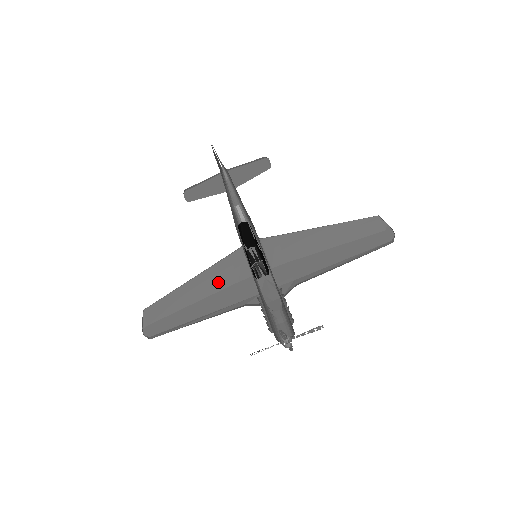
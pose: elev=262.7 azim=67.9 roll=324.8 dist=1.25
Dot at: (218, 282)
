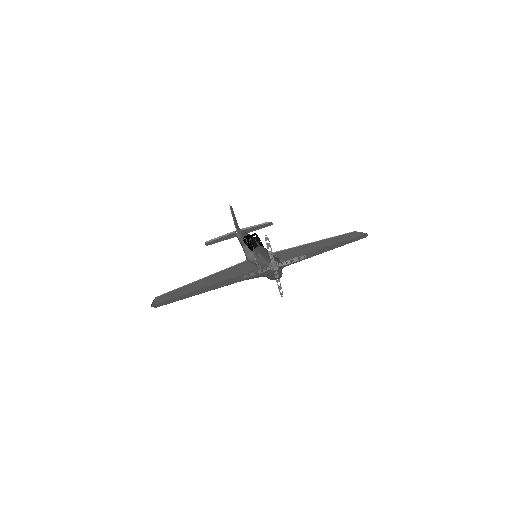
Dot at: (223, 277)
